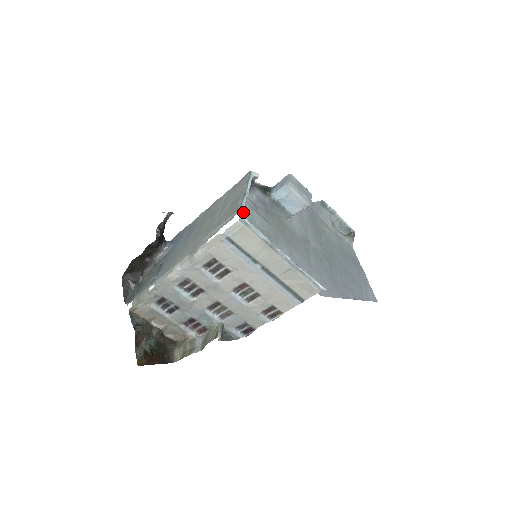
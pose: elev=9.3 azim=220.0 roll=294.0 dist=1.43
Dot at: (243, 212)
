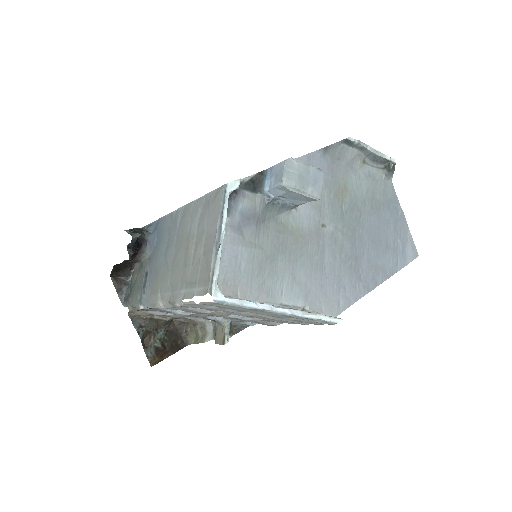
Dot at: (217, 286)
